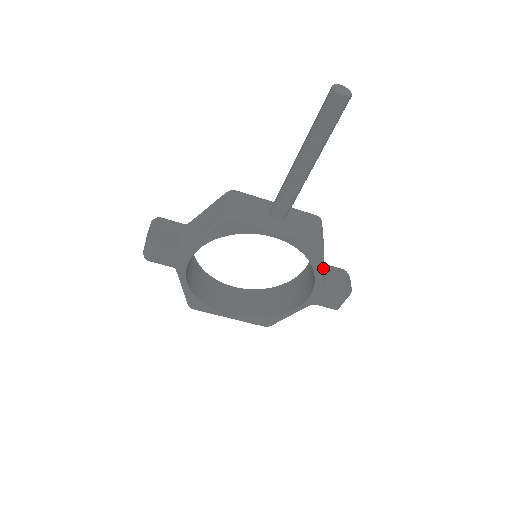
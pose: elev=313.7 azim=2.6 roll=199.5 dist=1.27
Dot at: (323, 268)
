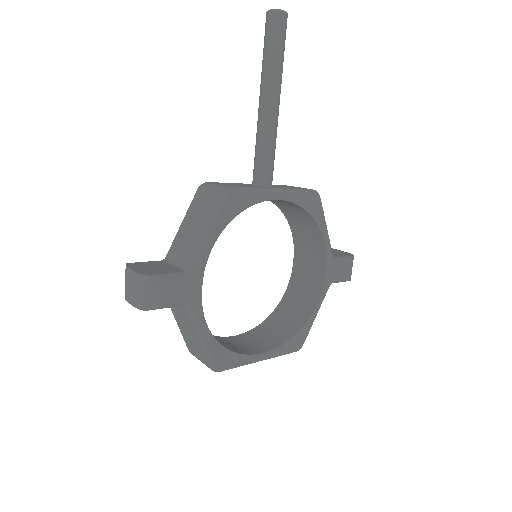
Dot at: (326, 226)
